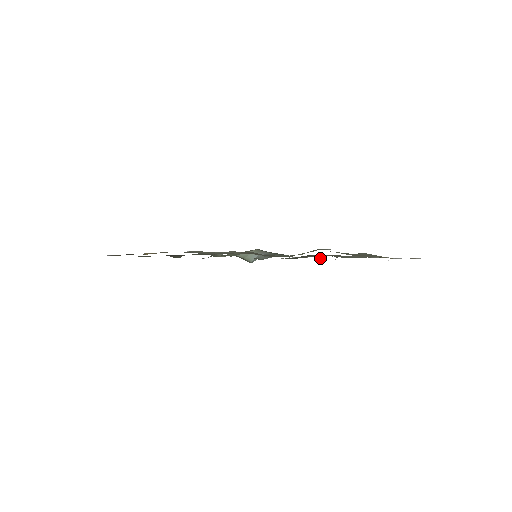
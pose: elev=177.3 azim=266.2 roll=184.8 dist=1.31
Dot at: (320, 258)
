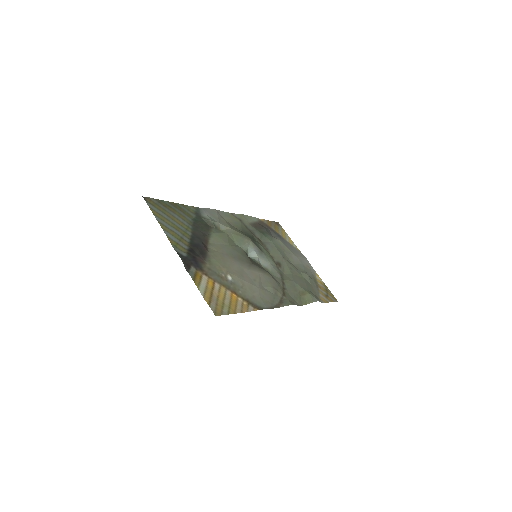
Dot at: (254, 217)
